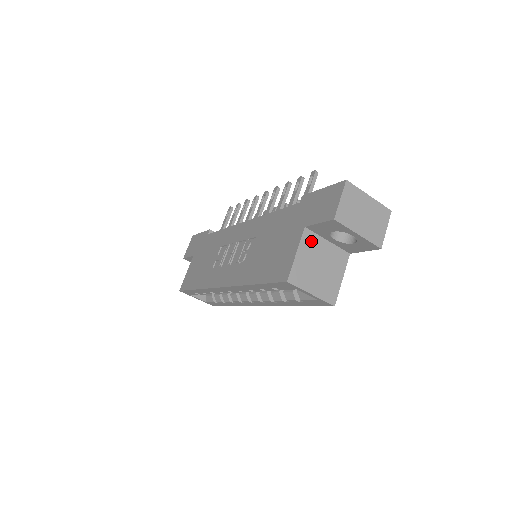
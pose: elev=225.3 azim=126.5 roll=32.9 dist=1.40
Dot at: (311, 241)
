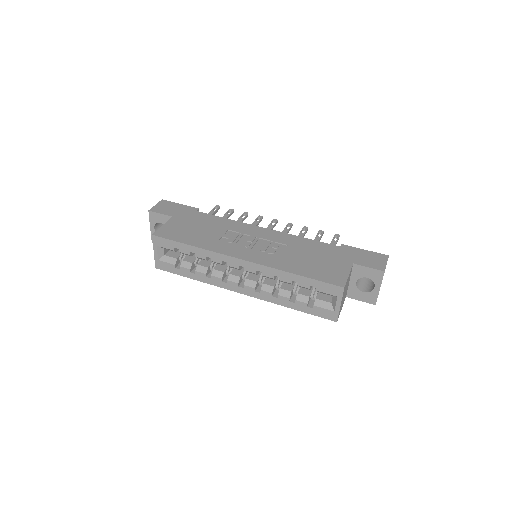
Dot at: (350, 274)
